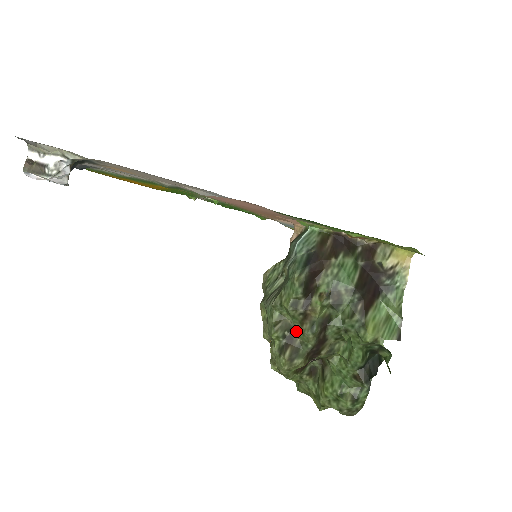
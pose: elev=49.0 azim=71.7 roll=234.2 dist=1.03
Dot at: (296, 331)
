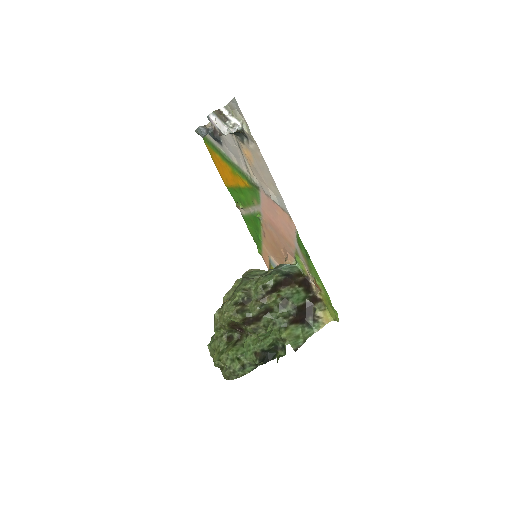
Dot at: (251, 302)
